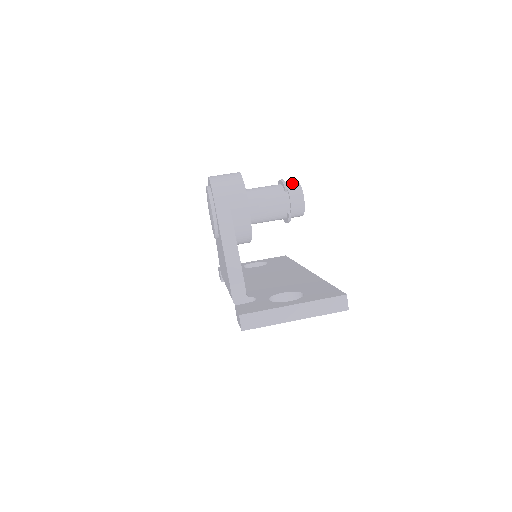
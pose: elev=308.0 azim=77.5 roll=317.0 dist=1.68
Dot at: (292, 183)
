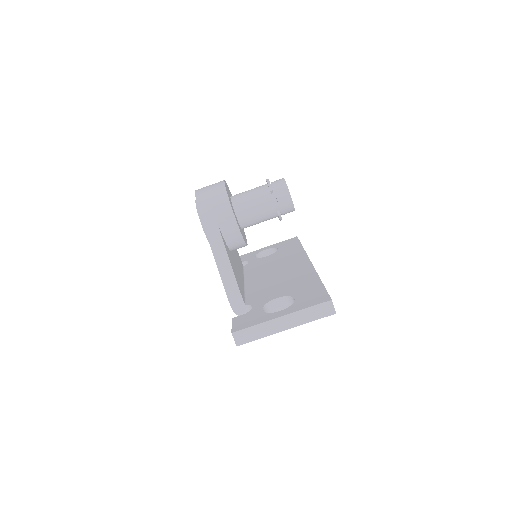
Dot at: (278, 182)
